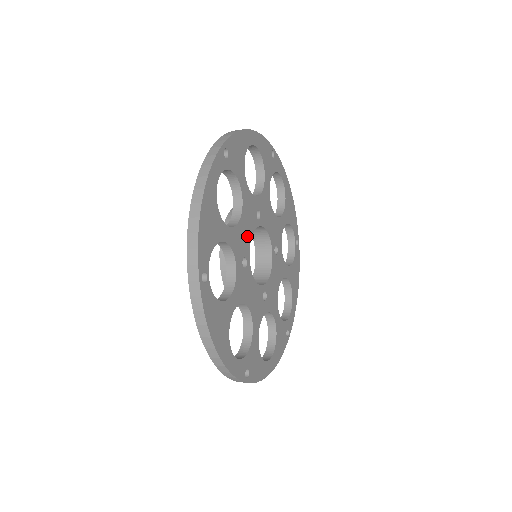
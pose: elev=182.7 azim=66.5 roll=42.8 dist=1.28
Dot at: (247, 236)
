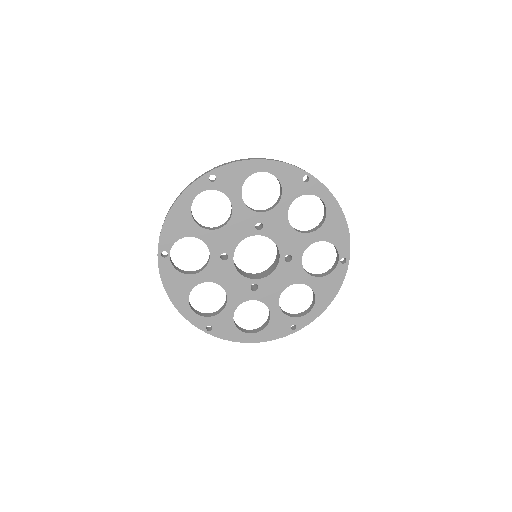
Dot at: (234, 239)
